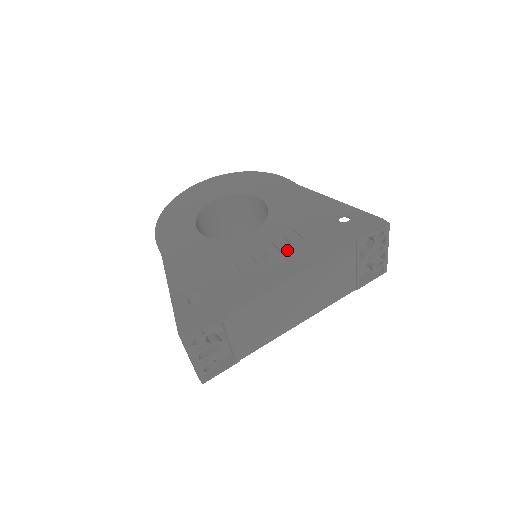
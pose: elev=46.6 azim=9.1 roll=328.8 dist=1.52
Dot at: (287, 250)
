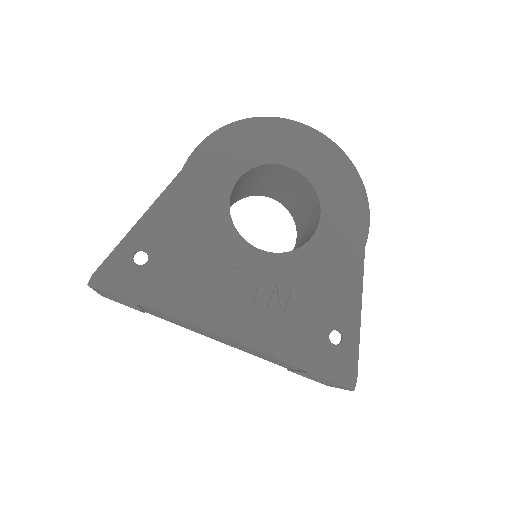
Dot at: (257, 306)
